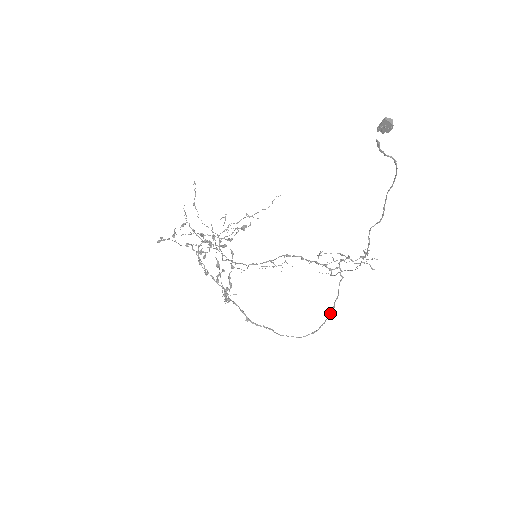
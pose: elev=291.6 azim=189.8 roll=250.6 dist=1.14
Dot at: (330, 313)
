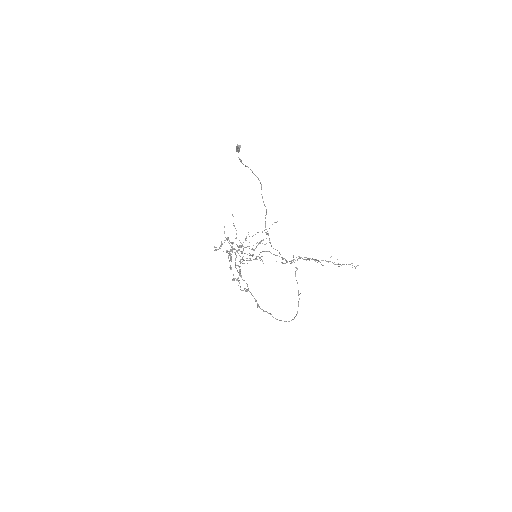
Dot at: occluded
